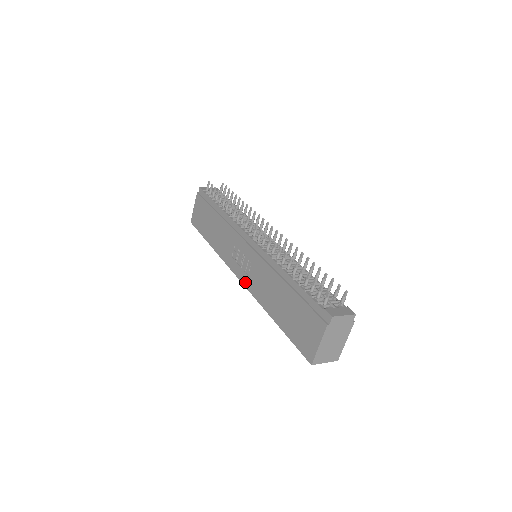
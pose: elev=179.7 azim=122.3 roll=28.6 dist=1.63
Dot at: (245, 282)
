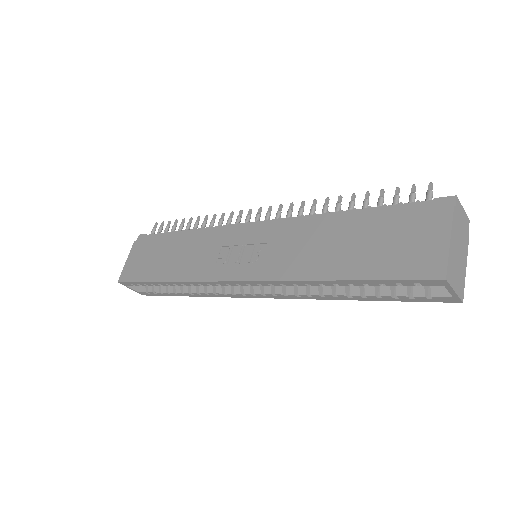
Dot at: (252, 275)
